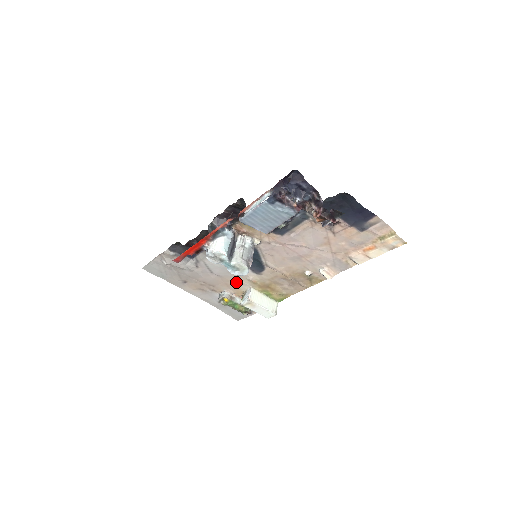
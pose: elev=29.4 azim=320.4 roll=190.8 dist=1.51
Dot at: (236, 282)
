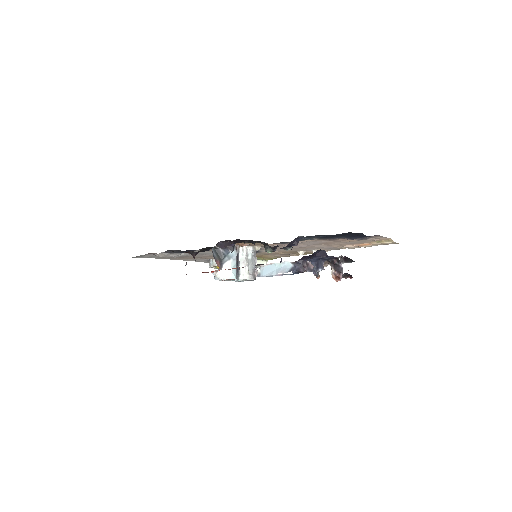
Dot at: occluded
